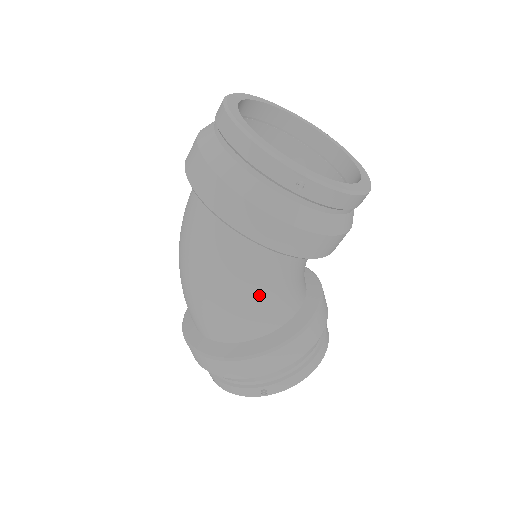
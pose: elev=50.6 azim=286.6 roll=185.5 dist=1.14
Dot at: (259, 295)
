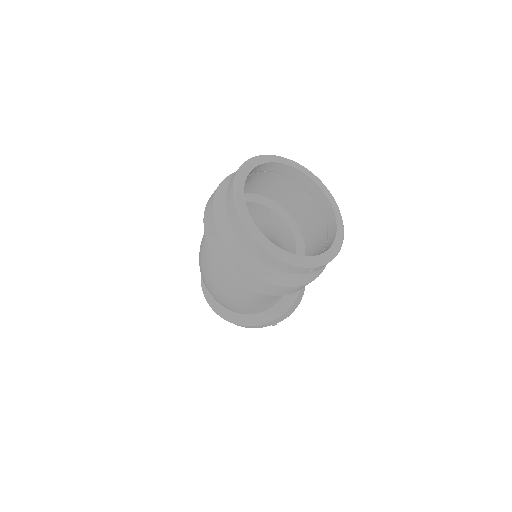
Dot at: (273, 297)
